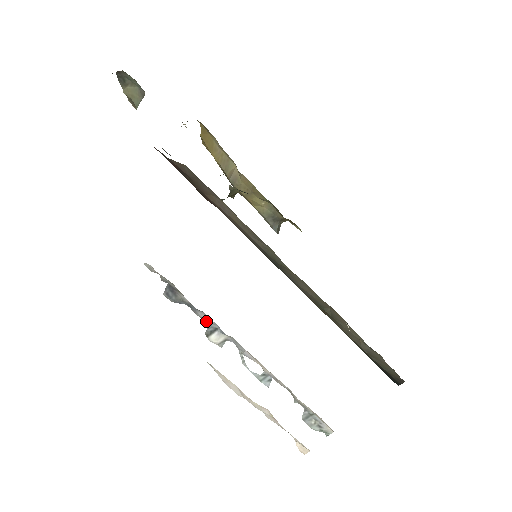
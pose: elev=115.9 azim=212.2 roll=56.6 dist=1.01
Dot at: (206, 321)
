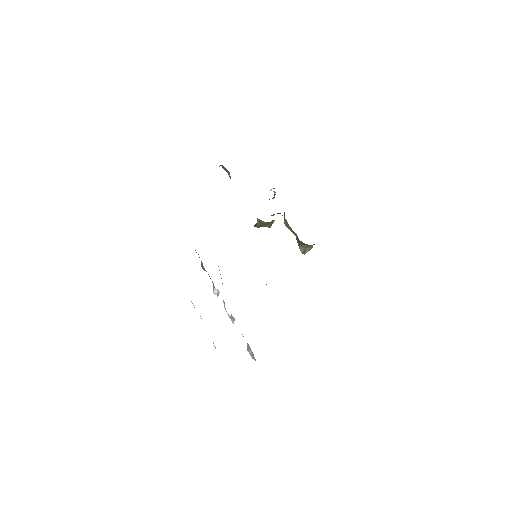
Dot at: (212, 281)
